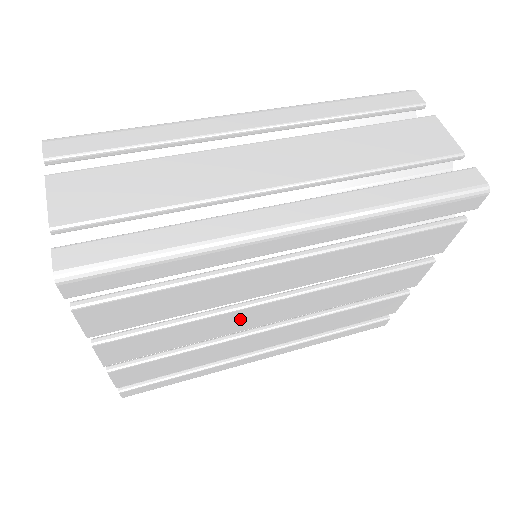
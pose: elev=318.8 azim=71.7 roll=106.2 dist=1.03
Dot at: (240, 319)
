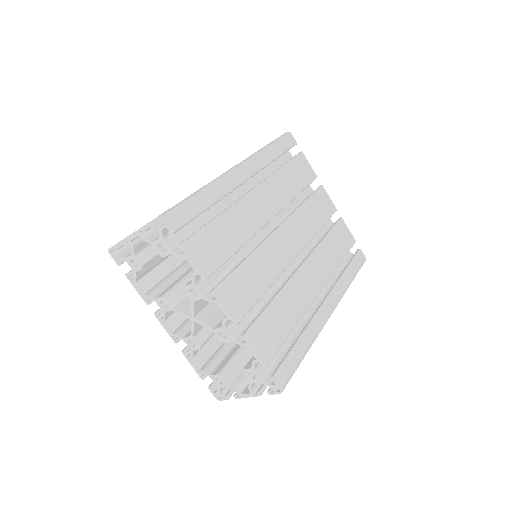
Dot at: (273, 253)
